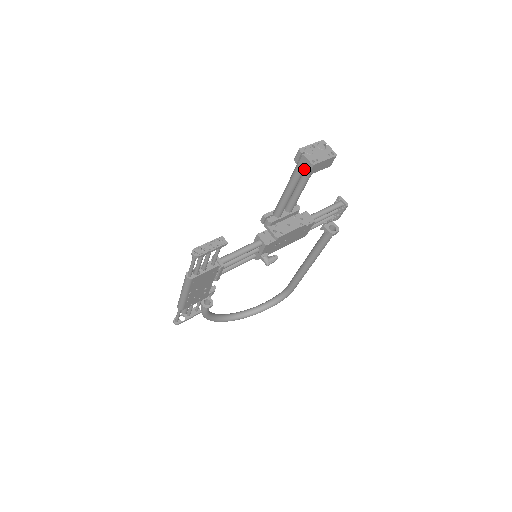
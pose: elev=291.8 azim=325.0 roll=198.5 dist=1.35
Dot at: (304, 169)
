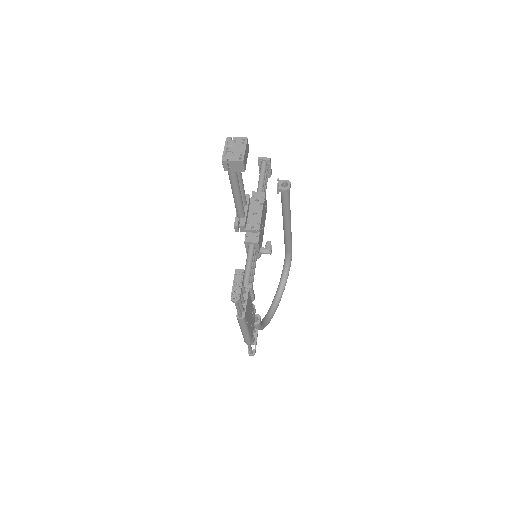
Dot at: (238, 170)
